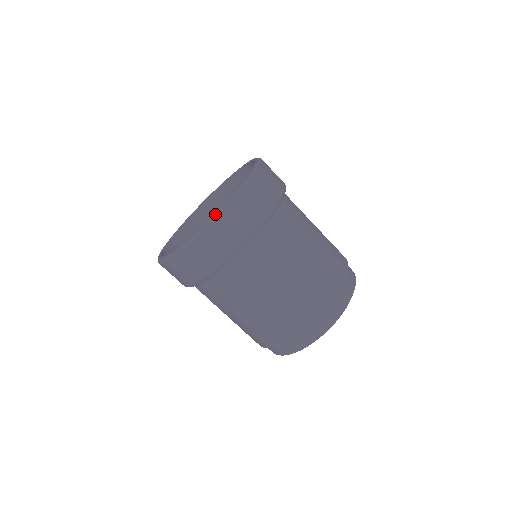
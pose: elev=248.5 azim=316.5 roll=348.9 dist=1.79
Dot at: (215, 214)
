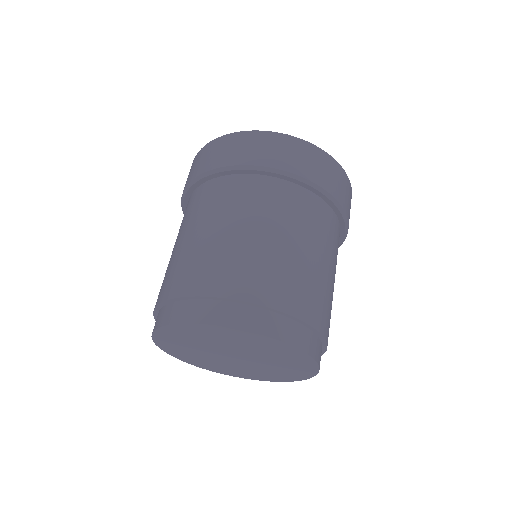
Dot at: occluded
